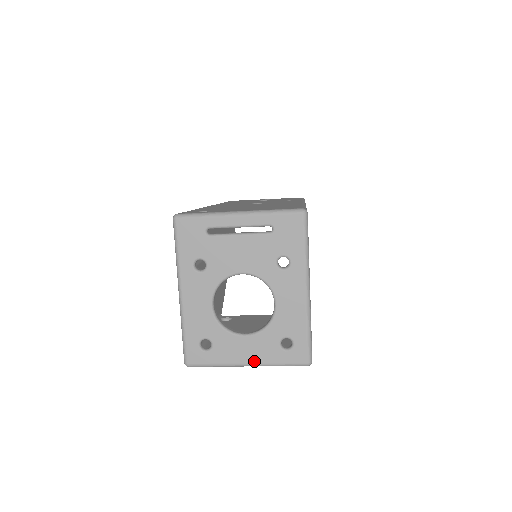
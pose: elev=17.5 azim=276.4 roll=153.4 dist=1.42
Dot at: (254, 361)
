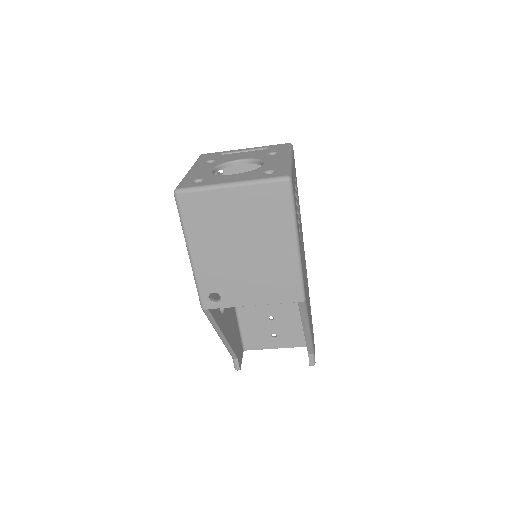
Dot at: (238, 180)
